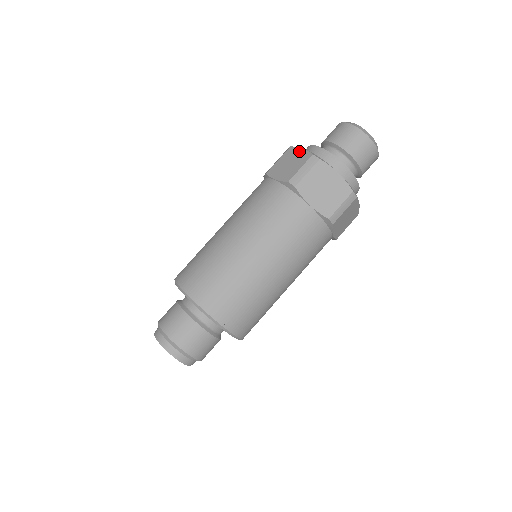
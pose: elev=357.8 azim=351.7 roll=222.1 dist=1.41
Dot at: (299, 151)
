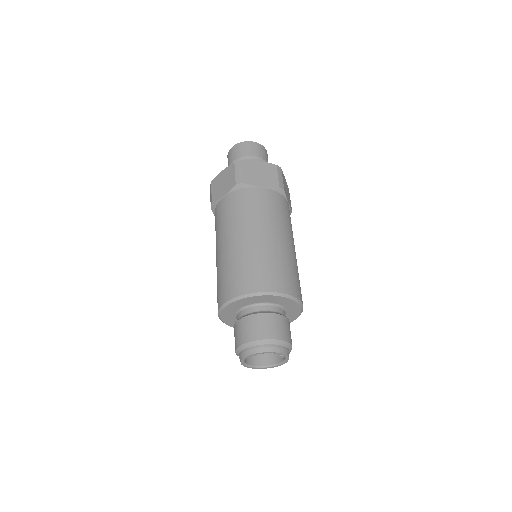
Dot at: occluded
